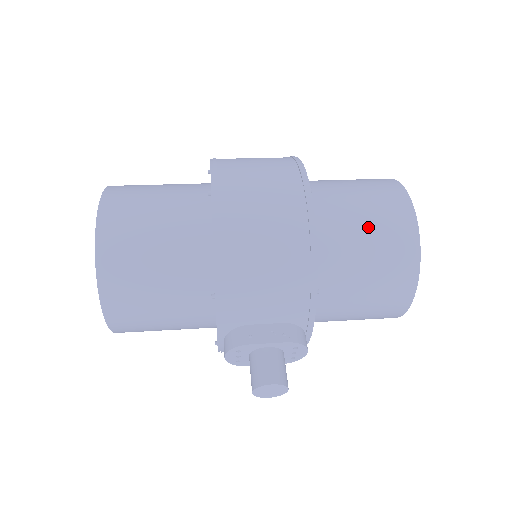
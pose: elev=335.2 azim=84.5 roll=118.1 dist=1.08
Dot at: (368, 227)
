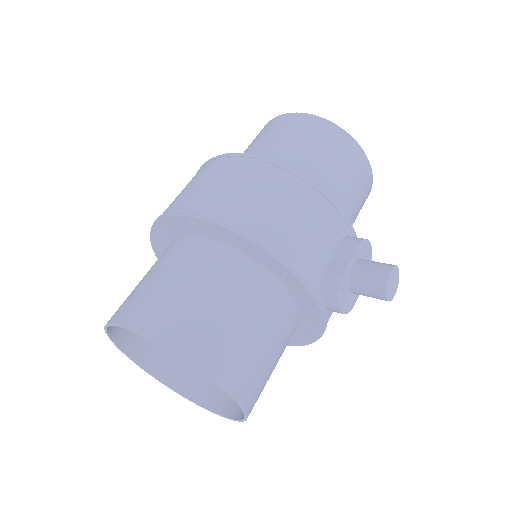
Dot at: (299, 144)
